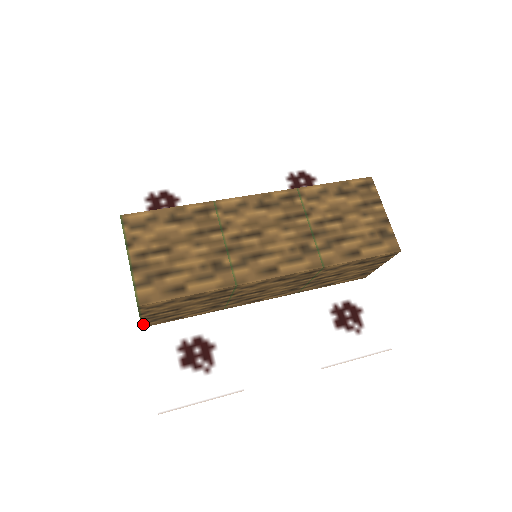
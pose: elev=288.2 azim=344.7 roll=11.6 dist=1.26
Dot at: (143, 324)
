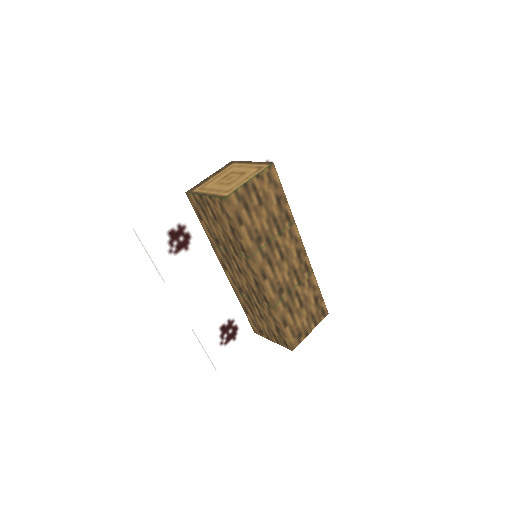
Dot at: (192, 194)
